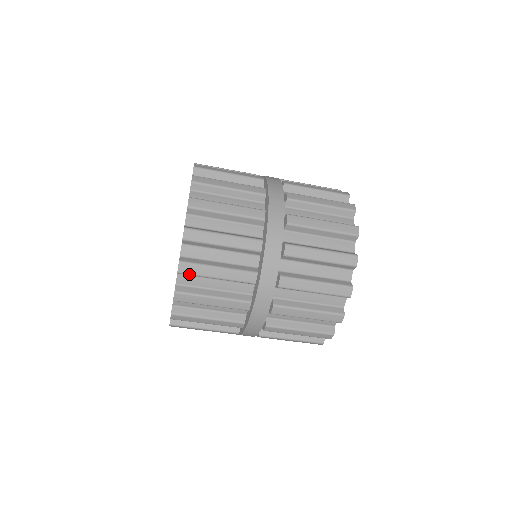
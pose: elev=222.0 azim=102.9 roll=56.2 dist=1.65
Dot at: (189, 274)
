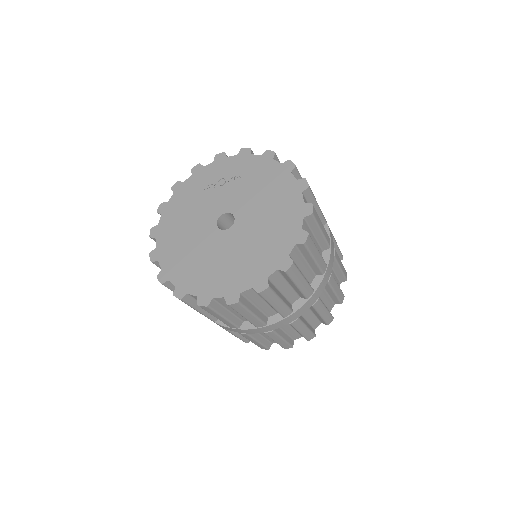
Dot at: (233, 308)
